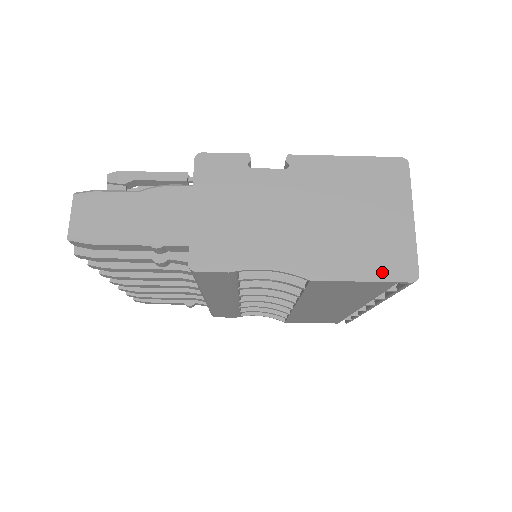
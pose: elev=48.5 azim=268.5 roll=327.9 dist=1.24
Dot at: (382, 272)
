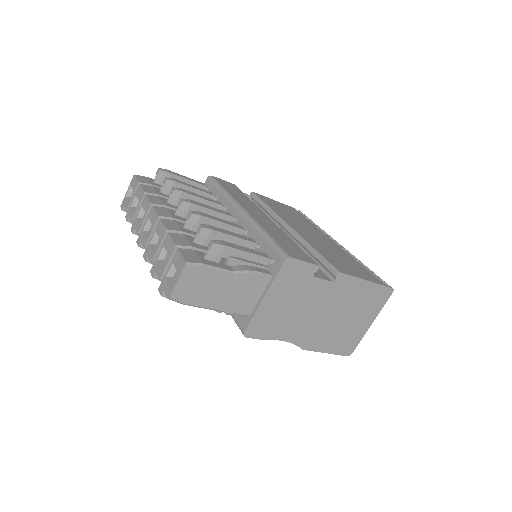
Dot at: (338, 350)
